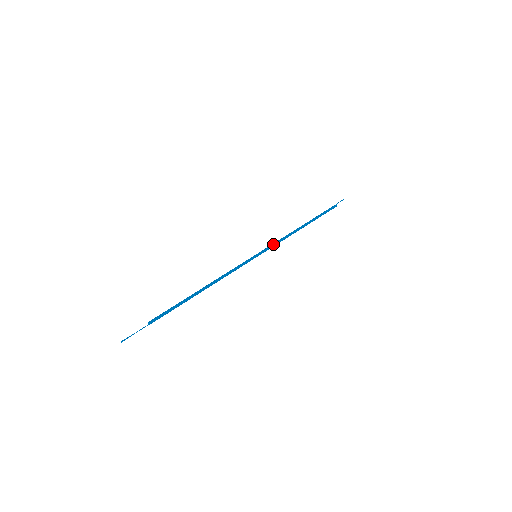
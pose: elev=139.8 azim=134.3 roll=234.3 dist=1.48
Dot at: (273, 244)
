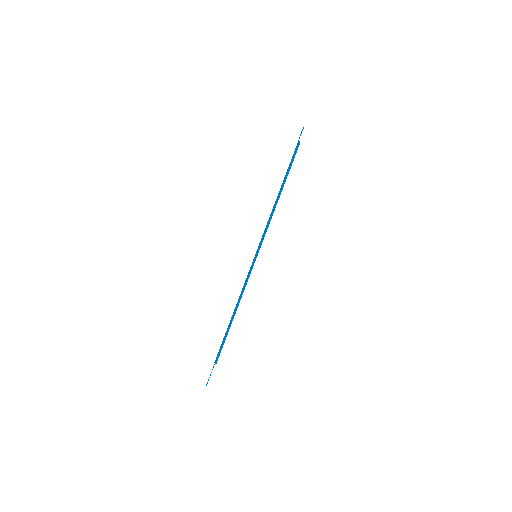
Dot at: (264, 235)
